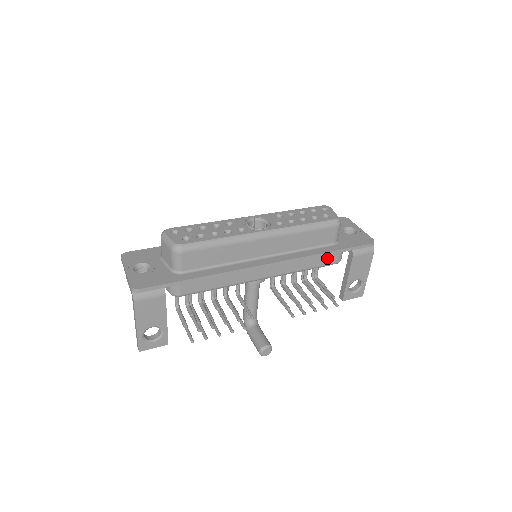
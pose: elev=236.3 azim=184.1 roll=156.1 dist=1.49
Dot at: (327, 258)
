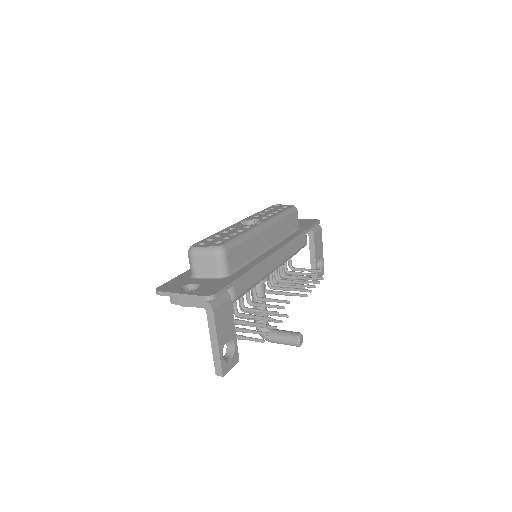
Dot at: (301, 240)
